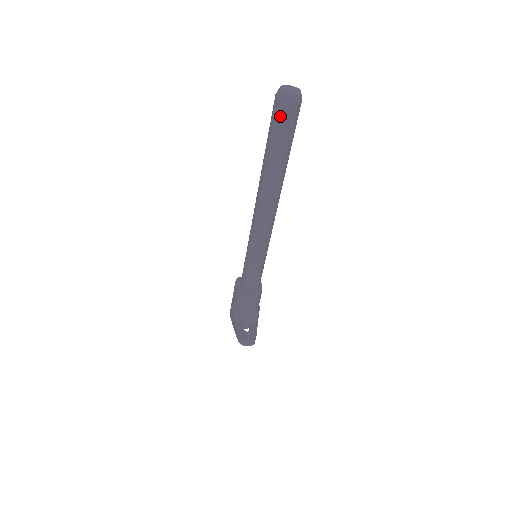
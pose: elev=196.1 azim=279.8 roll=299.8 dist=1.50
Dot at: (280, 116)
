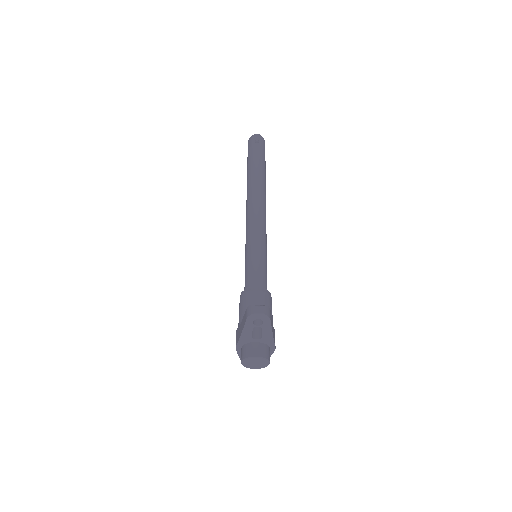
Dot at: (252, 143)
